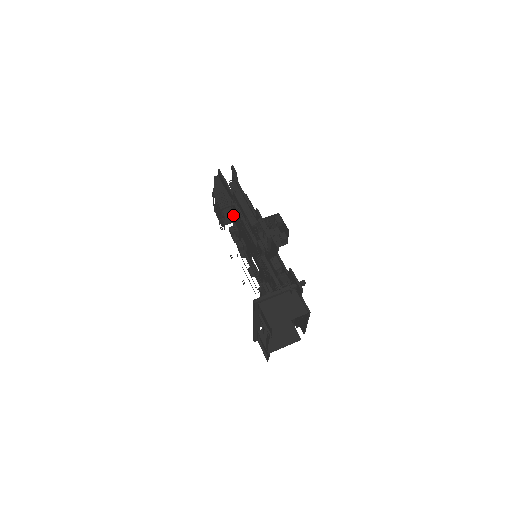
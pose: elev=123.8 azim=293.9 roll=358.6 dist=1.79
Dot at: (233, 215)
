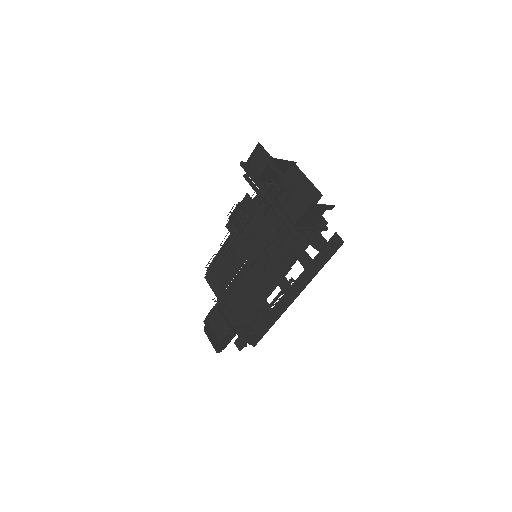
Dot at: (237, 328)
